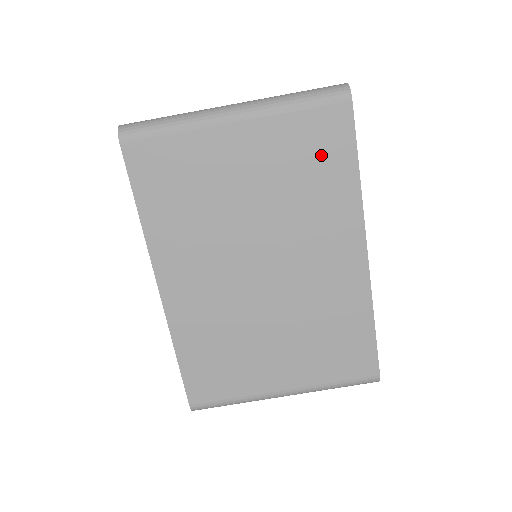
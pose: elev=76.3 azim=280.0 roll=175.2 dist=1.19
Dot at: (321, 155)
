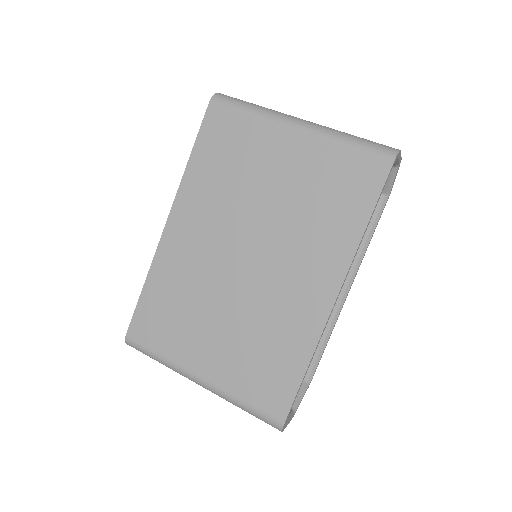
Dot at: (345, 192)
